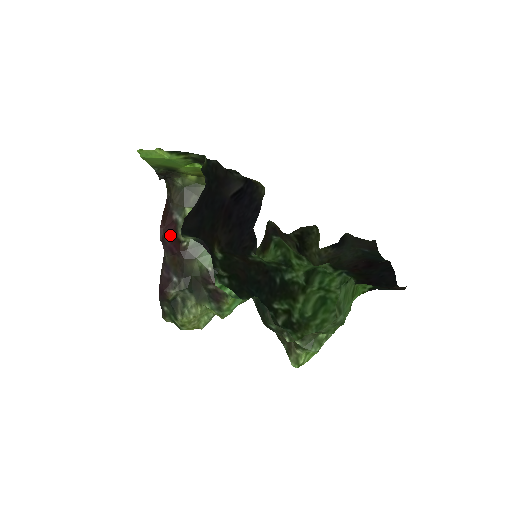
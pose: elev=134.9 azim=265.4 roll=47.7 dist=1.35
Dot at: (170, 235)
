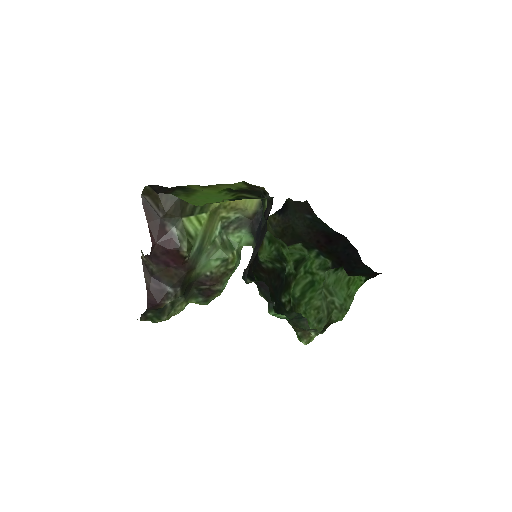
Dot at: (167, 250)
